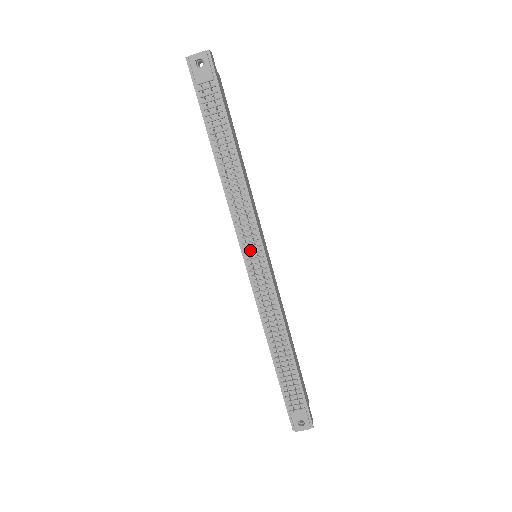
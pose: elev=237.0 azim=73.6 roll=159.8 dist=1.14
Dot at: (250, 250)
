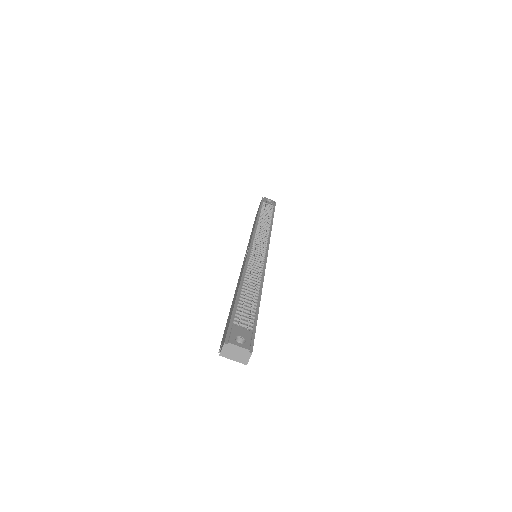
Dot at: (258, 245)
